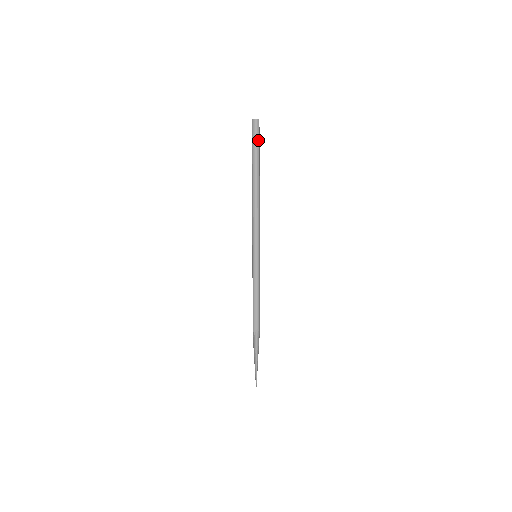
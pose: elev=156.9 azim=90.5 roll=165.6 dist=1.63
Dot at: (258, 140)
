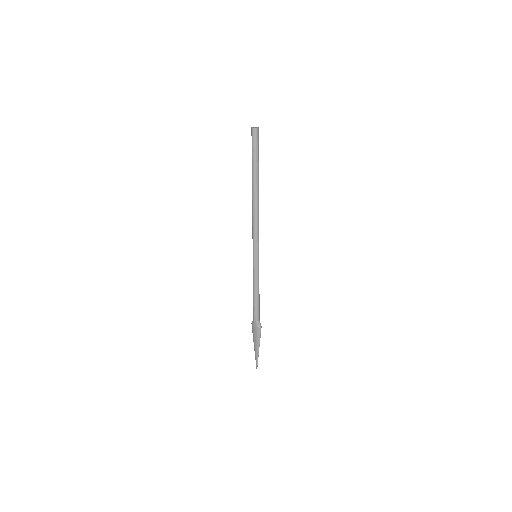
Dot at: (258, 148)
